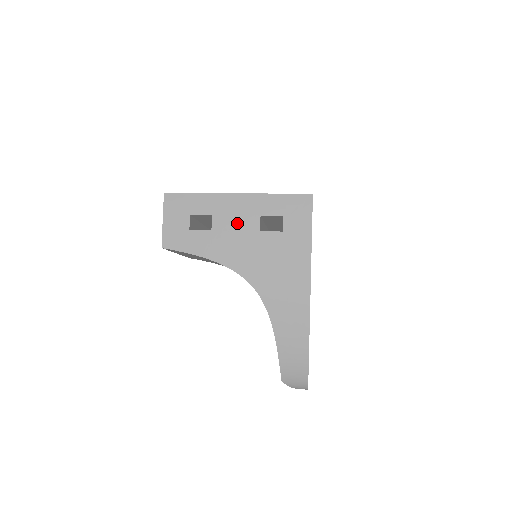
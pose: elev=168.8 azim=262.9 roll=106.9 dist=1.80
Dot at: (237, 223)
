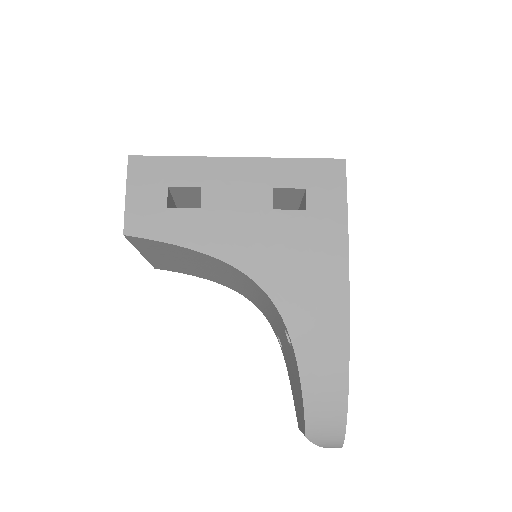
Dot at: (239, 198)
